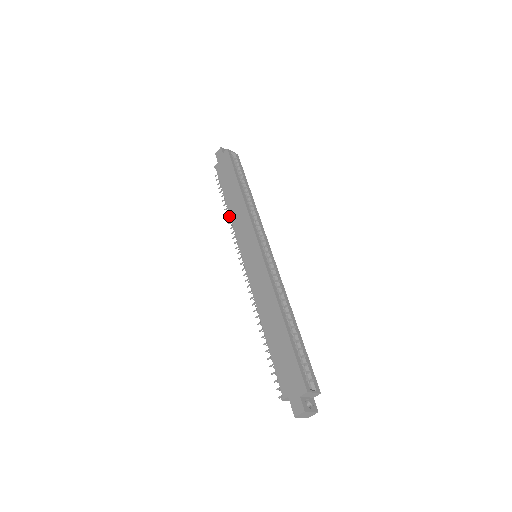
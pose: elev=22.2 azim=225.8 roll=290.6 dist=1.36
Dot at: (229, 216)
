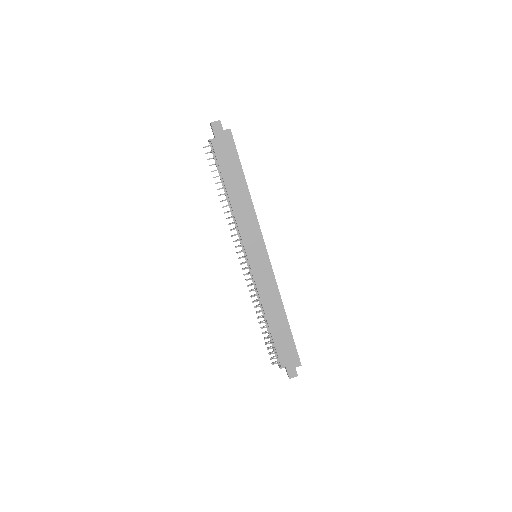
Dot at: (226, 206)
